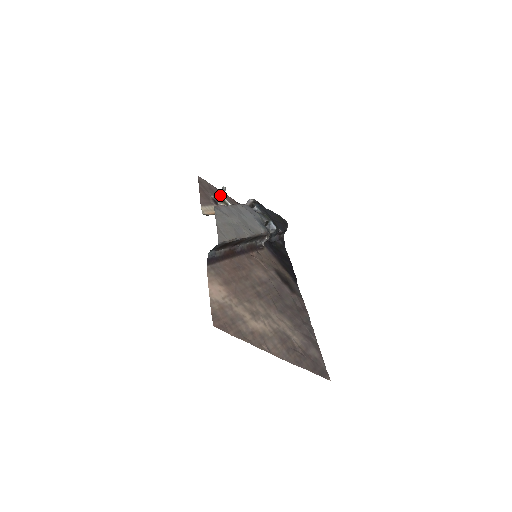
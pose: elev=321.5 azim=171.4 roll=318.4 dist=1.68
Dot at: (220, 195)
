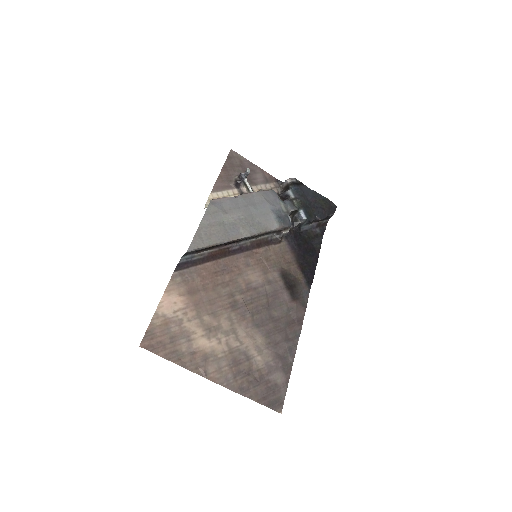
Dot at: (242, 177)
